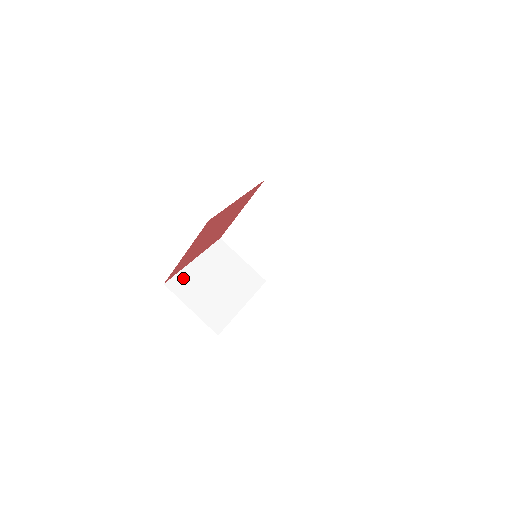
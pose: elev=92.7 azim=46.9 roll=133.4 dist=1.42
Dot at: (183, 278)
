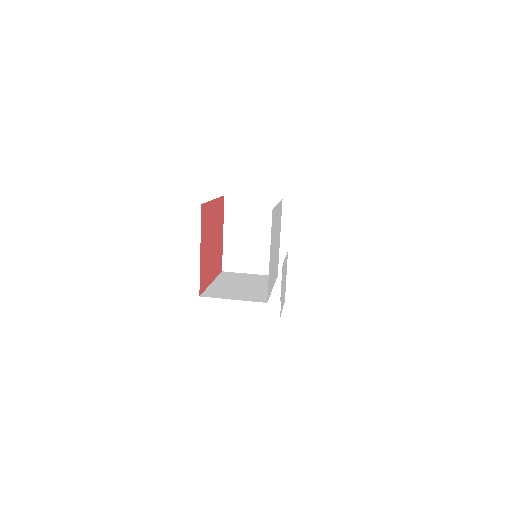
Dot at: (212, 291)
